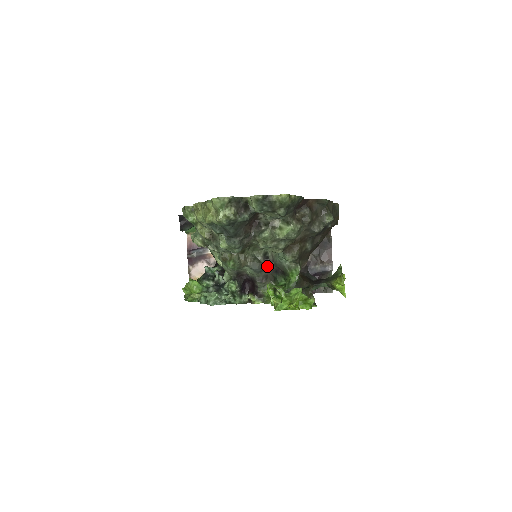
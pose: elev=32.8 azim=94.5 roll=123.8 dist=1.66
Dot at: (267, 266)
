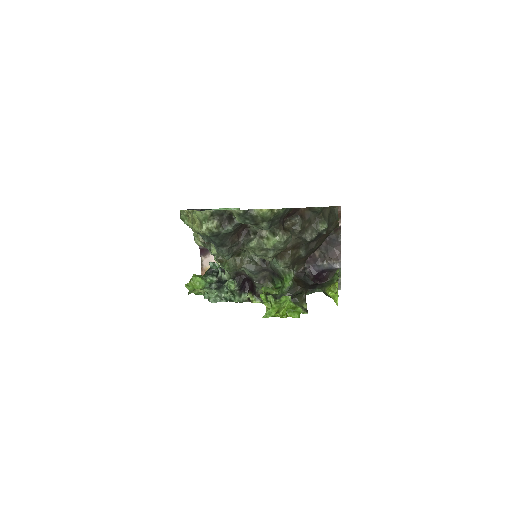
Dot at: (264, 268)
